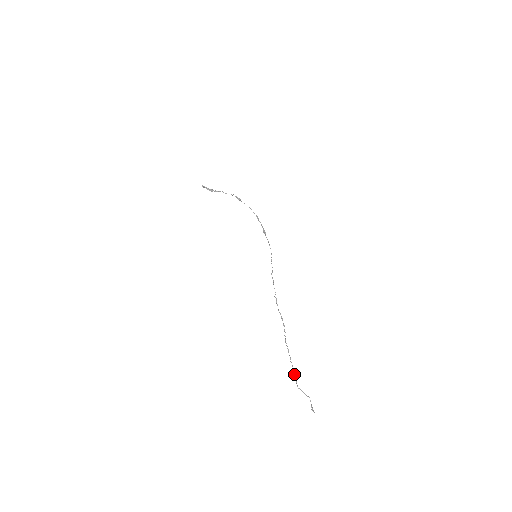
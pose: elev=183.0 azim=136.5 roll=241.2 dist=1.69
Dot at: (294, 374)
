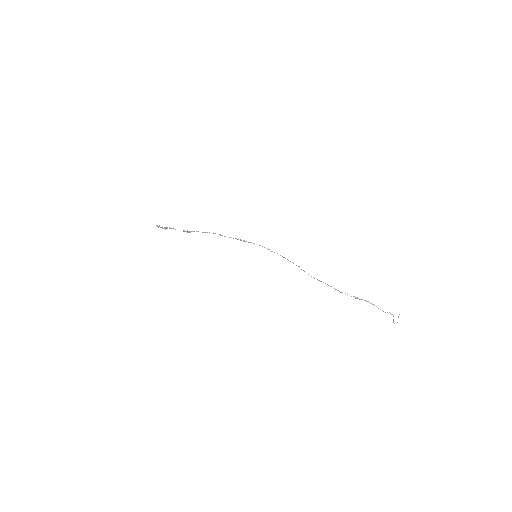
Dot at: (371, 303)
